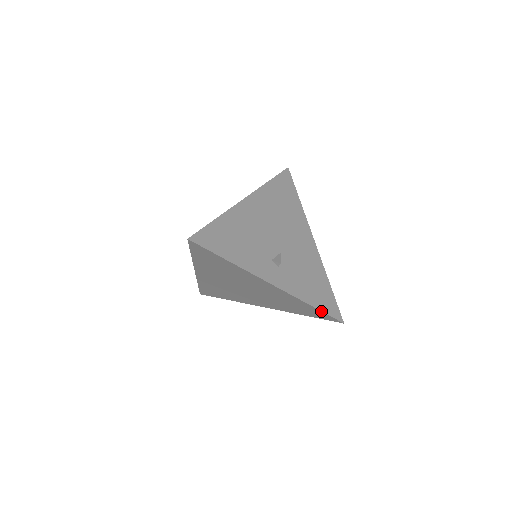
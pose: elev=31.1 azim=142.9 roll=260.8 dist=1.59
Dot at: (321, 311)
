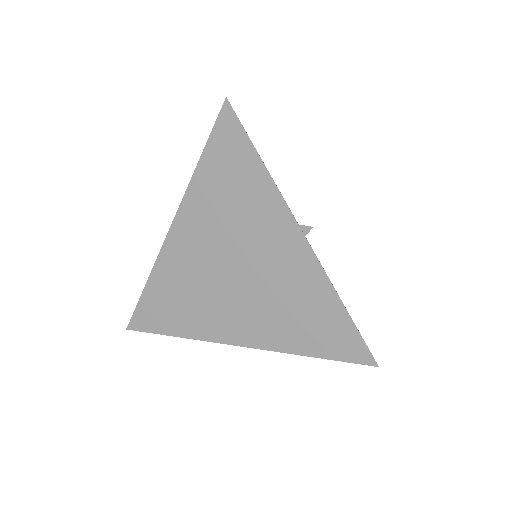
Dot at: (353, 322)
